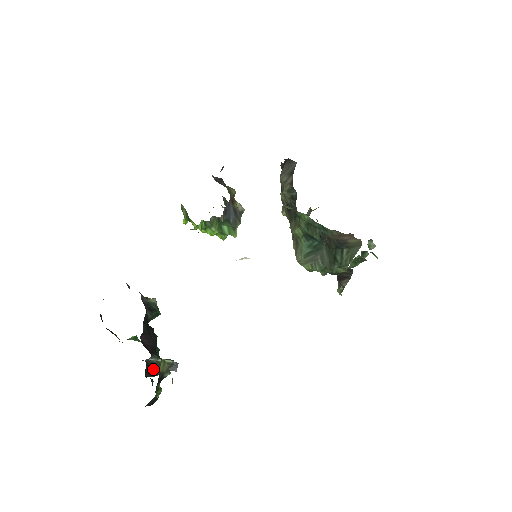
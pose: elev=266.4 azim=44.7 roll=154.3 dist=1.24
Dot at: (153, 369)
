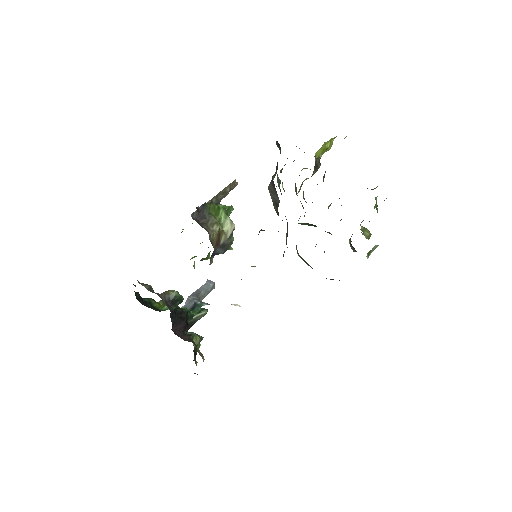
Dot at: (191, 325)
